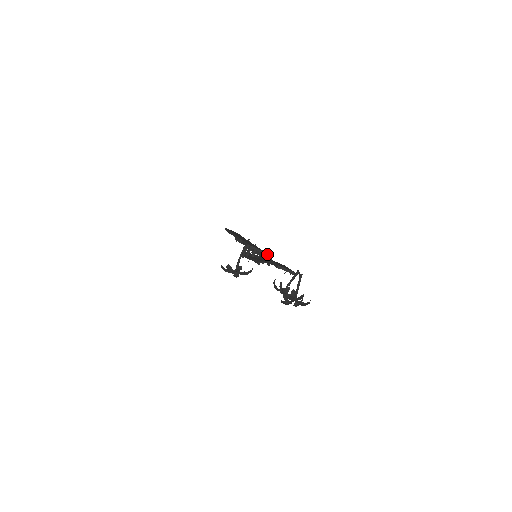
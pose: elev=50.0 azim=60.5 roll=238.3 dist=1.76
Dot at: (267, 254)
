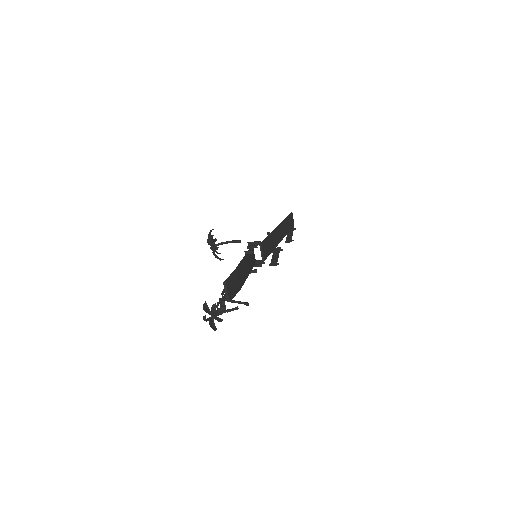
Dot at: (261, 265)
